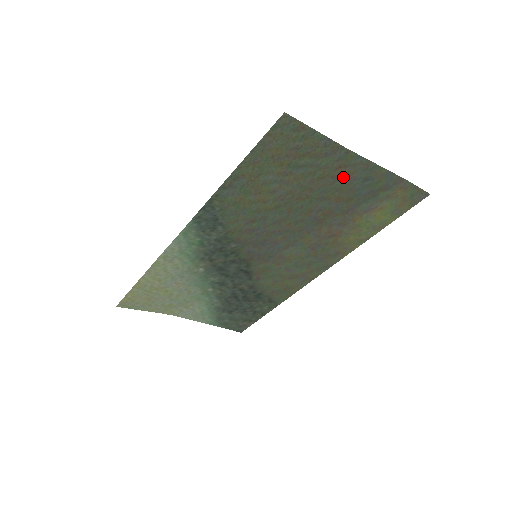
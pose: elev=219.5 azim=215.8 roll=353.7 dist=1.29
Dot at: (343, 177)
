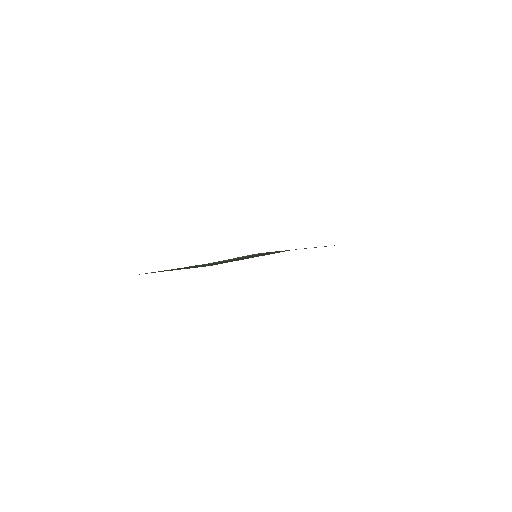
Dot at: occluded
